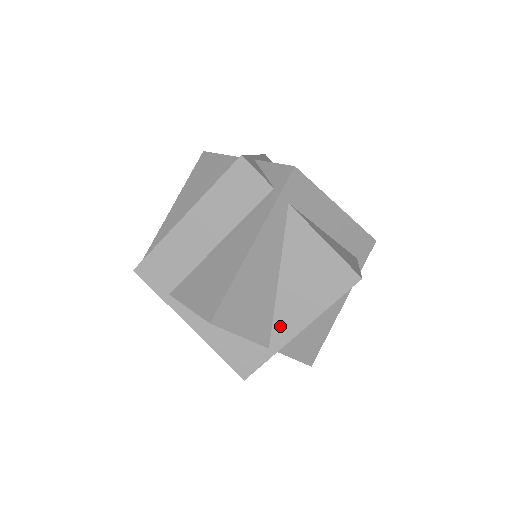
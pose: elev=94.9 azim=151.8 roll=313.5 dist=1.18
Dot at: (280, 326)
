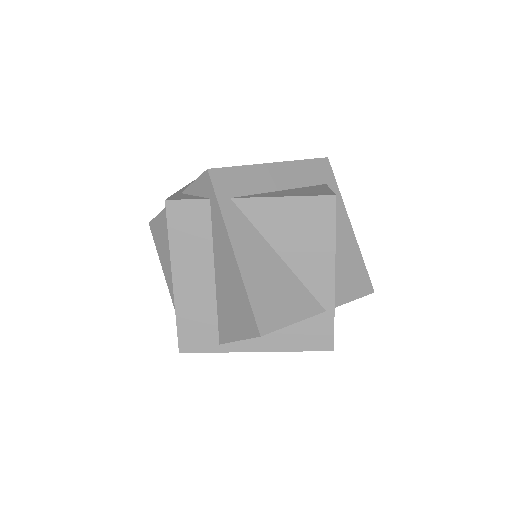
Dot at: (316, 288)
